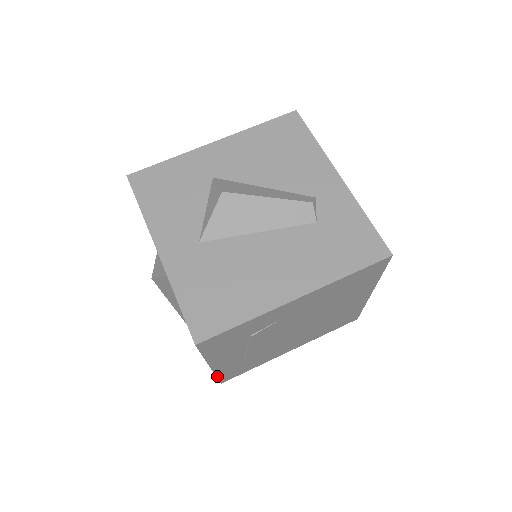
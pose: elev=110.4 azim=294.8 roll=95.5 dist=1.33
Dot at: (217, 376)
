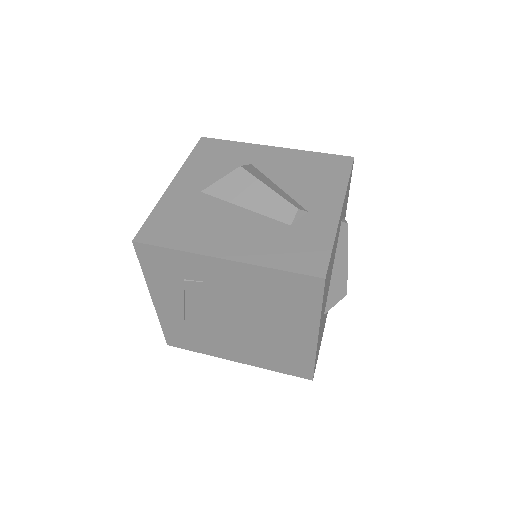
Dot at: (162, 325)
